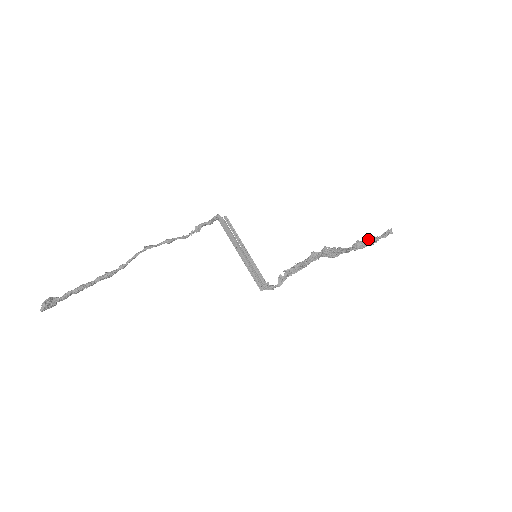
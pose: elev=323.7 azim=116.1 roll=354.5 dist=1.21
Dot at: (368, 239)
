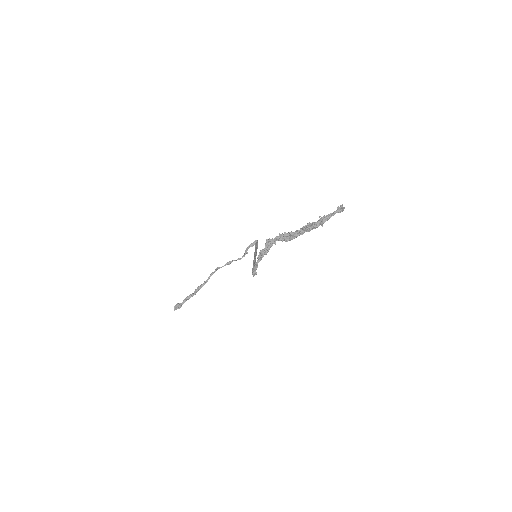
Dot at: (320, 219)
